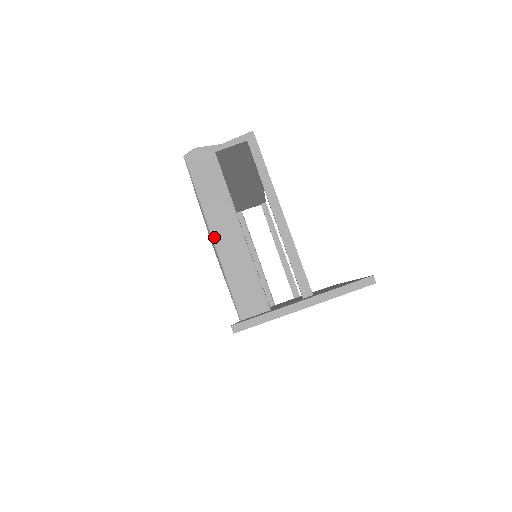
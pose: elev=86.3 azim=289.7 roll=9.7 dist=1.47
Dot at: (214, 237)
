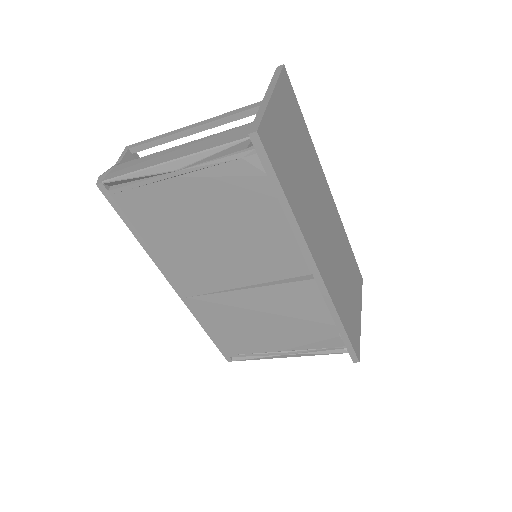
Dot at: (169, 160)
